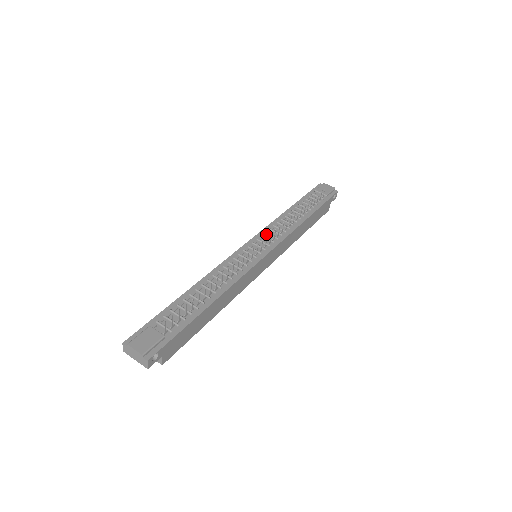
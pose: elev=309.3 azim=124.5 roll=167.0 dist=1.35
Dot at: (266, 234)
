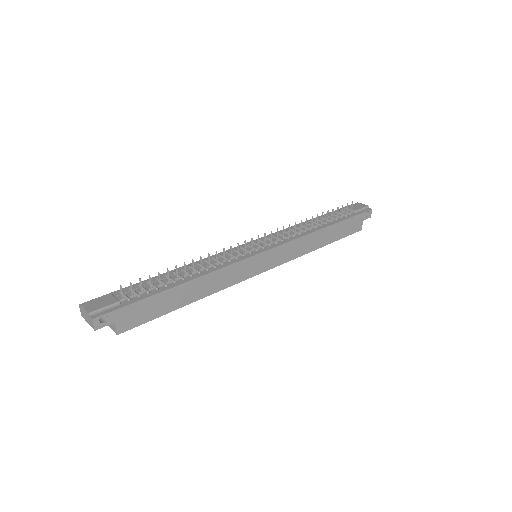
Dot at: (272, 237)
